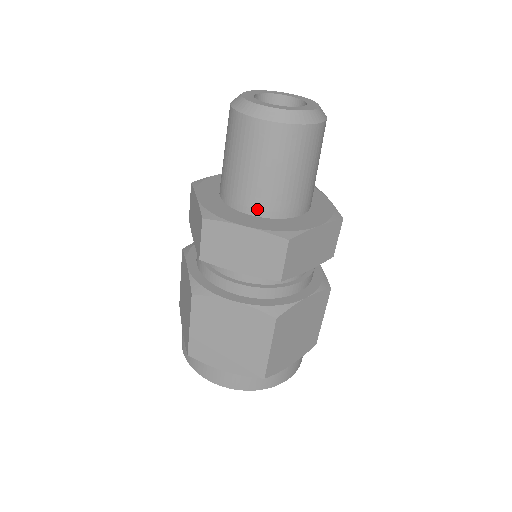
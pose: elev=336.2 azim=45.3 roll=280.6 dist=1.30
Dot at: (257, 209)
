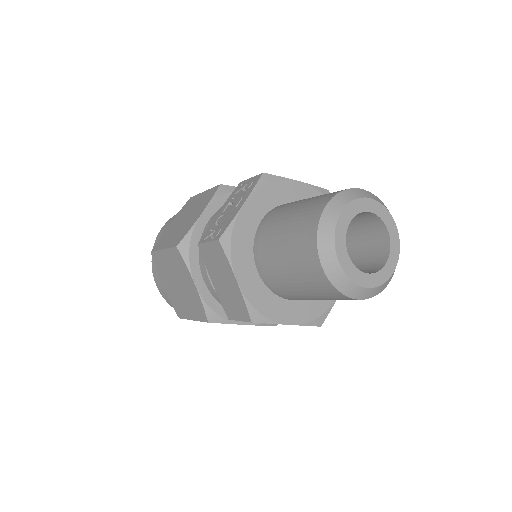
Dot at: occluded
